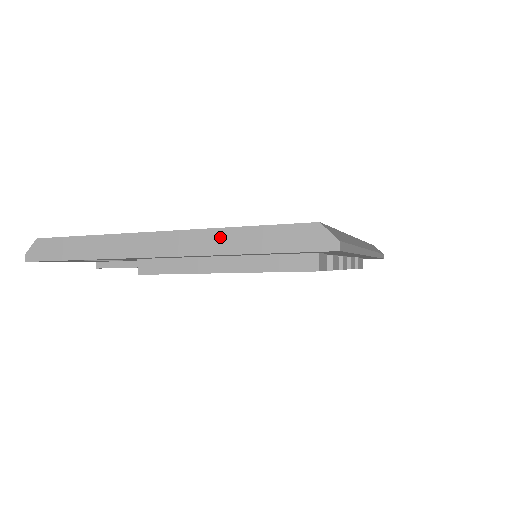
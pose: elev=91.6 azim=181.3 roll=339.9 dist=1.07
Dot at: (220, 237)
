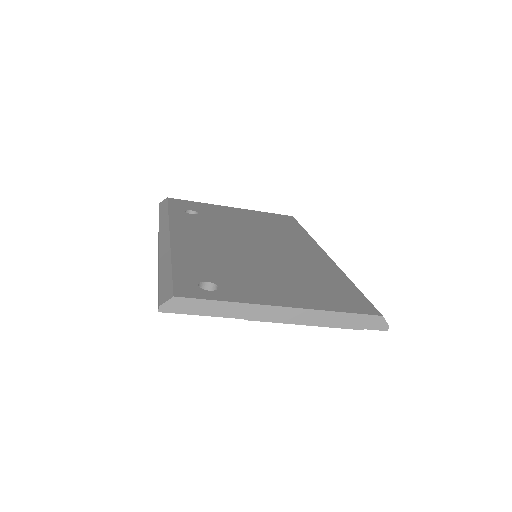
Dot at: (325, 316)
